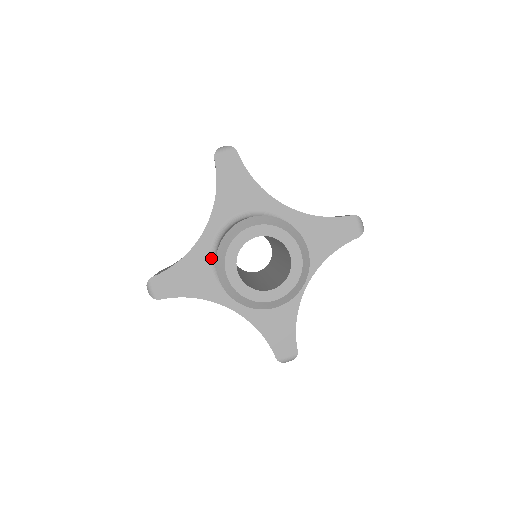
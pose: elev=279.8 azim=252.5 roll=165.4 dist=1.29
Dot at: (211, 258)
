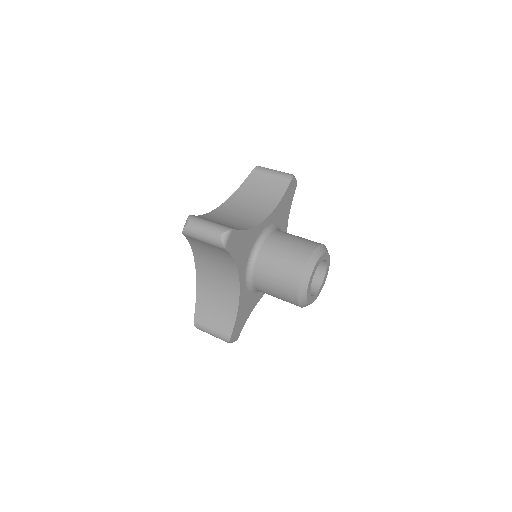
Dot at: (249, 290)
